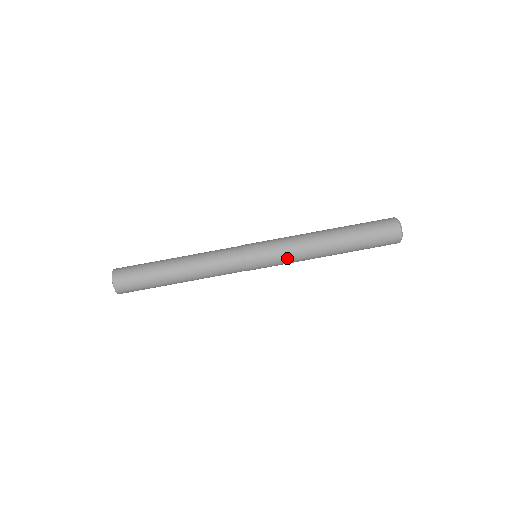
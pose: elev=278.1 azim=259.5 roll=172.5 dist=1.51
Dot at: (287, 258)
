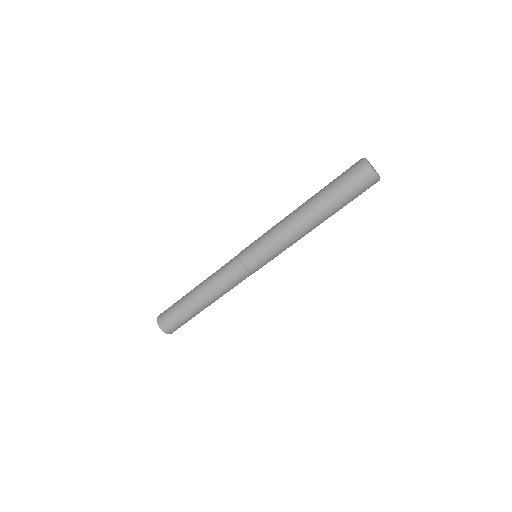
Dot at: (282, 250)
